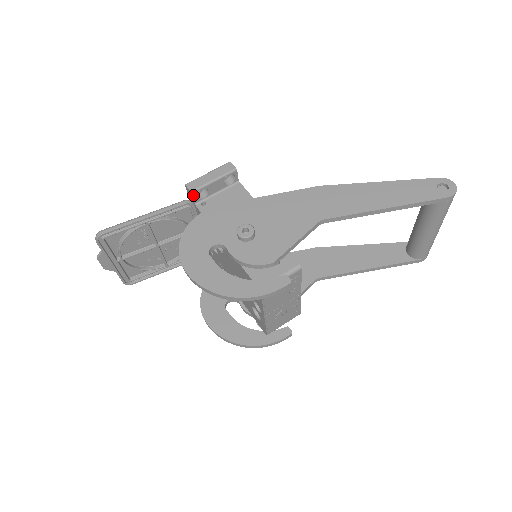
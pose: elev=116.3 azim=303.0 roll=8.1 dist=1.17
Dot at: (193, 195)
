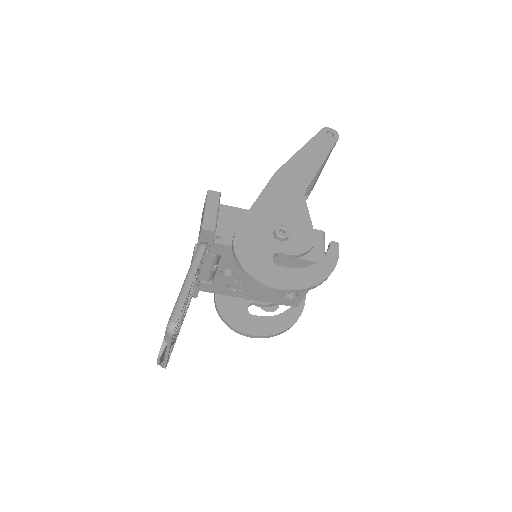
Dot at: occluded
